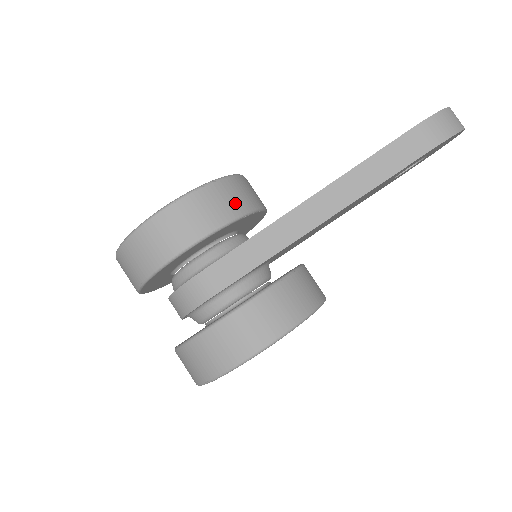
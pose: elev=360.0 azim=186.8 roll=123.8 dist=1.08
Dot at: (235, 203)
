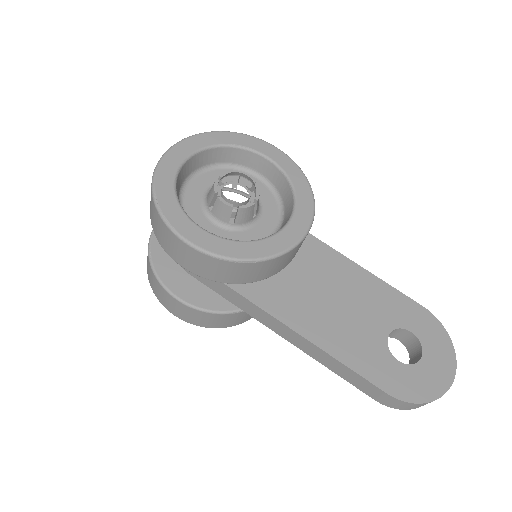
Dot at: (253, 276)
